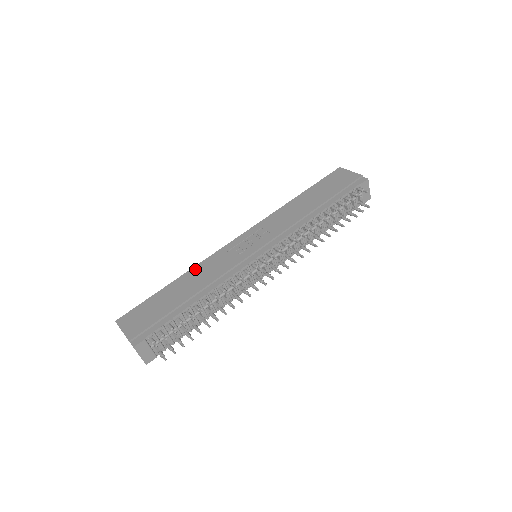
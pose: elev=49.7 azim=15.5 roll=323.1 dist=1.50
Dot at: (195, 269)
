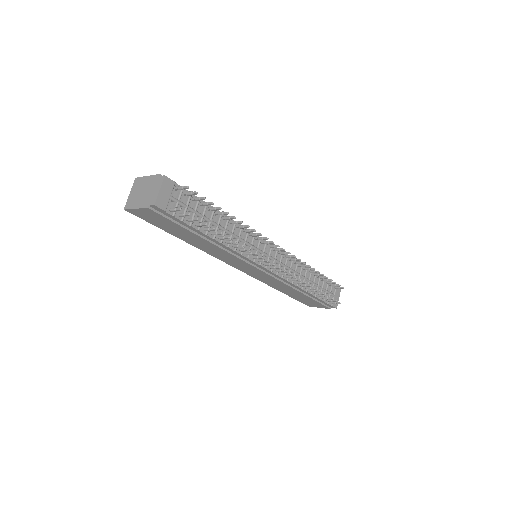
Dot at: occluded
